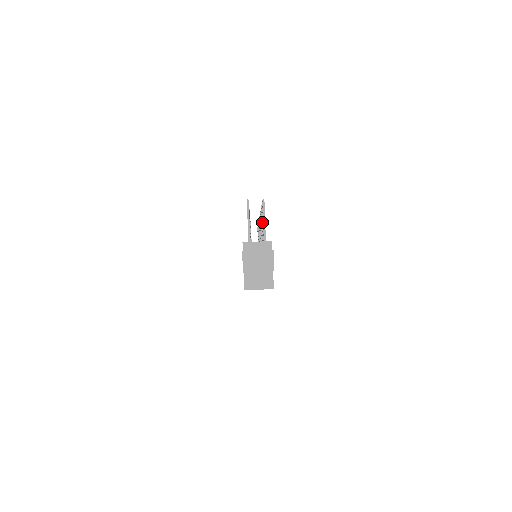
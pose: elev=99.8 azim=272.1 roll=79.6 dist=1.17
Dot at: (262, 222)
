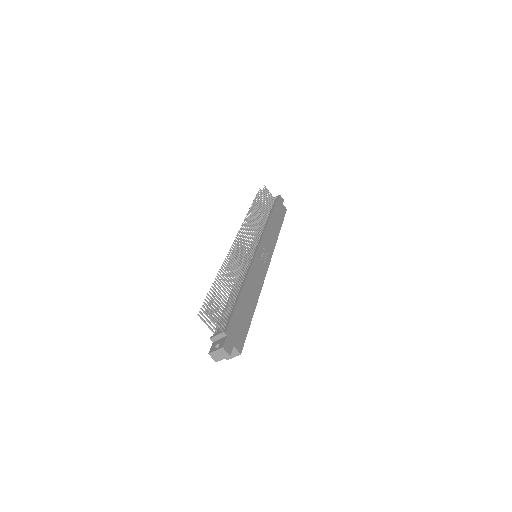
Dot at: (218, 308)
